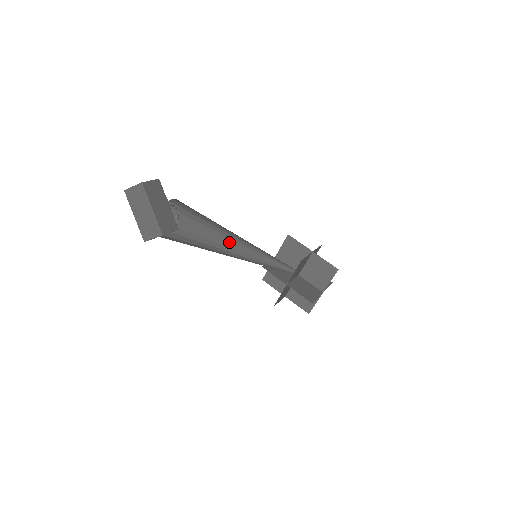
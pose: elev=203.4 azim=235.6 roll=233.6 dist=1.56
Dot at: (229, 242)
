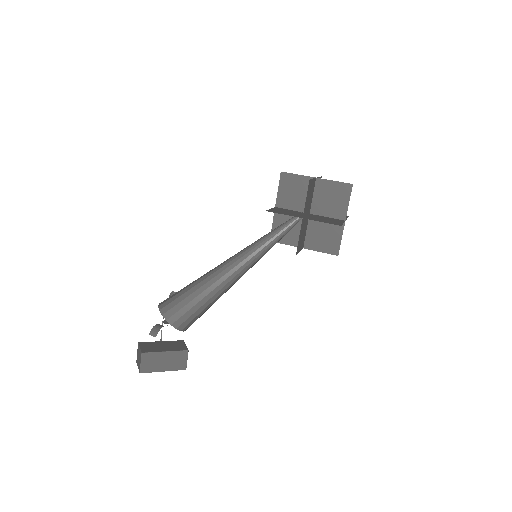
Dot at: (225, 289)
